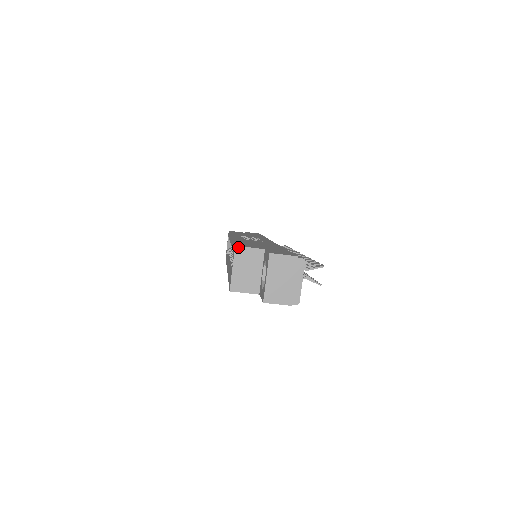
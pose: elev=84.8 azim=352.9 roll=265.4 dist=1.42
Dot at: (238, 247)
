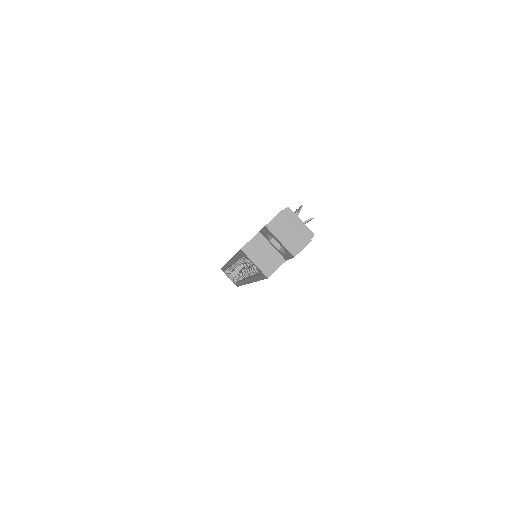
Dot at: (243, 248)
